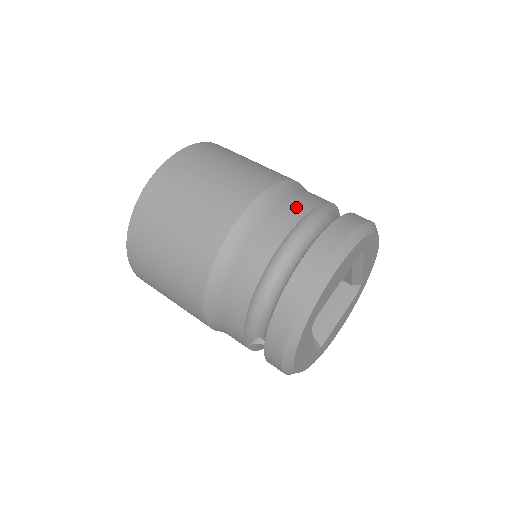
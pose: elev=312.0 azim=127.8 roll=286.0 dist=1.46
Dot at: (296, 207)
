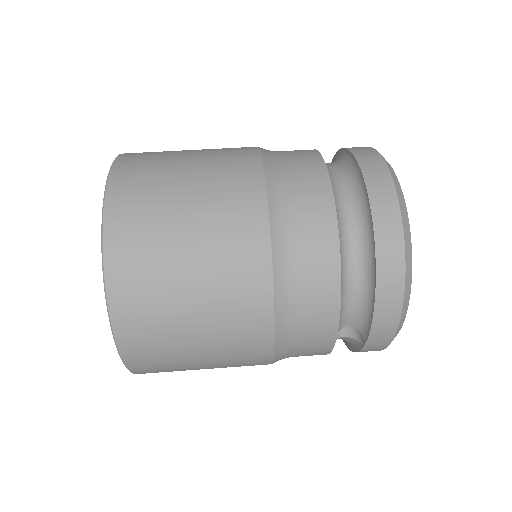
Dot at: (306, 159)
